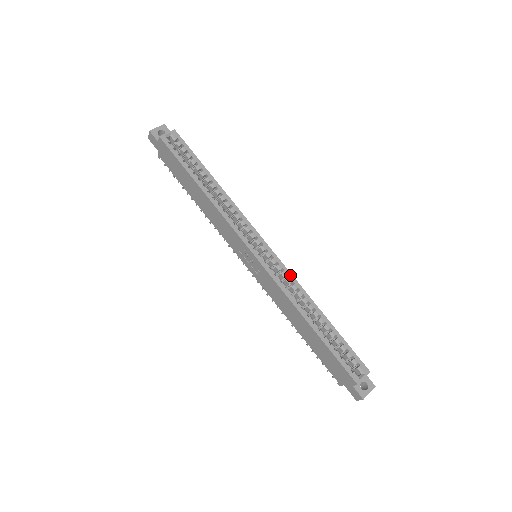
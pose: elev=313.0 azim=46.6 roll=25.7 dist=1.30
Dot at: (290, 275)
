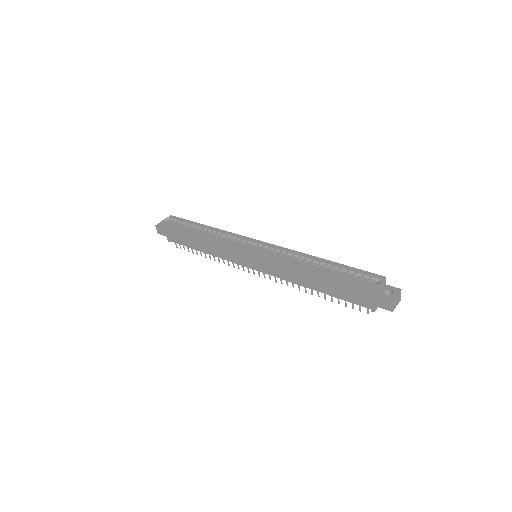
Dot at: (284, 249)
